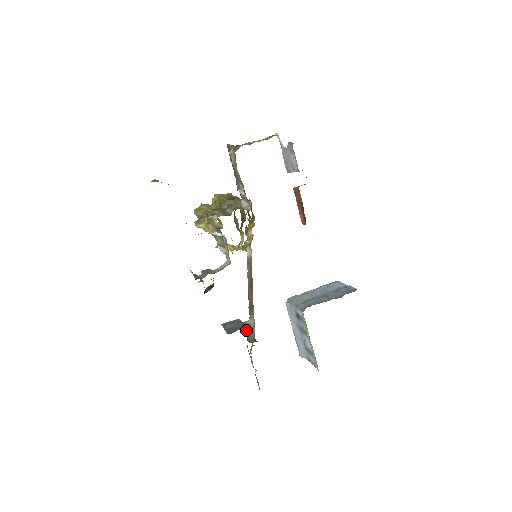
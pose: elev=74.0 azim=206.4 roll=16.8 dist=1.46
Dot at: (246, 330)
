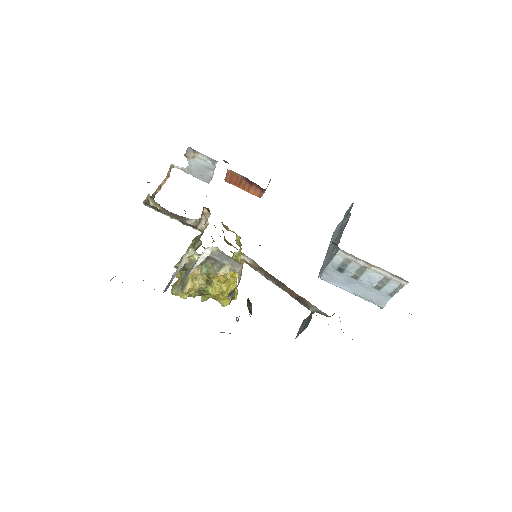
Dot at: occluded
